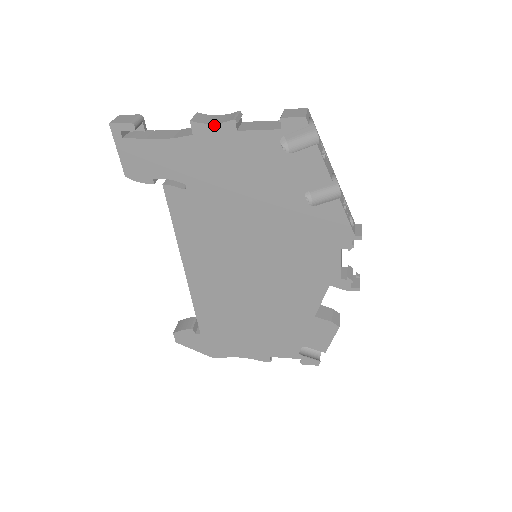
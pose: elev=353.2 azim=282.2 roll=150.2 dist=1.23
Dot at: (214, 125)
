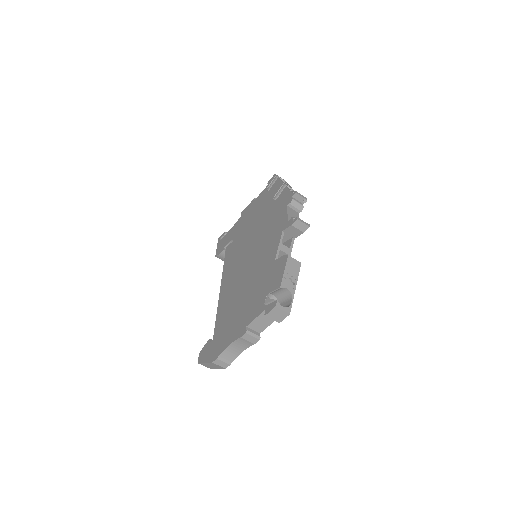
Dot at: (248, 206)
